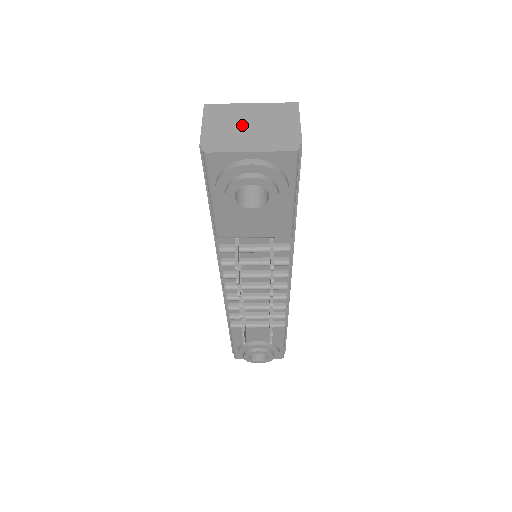
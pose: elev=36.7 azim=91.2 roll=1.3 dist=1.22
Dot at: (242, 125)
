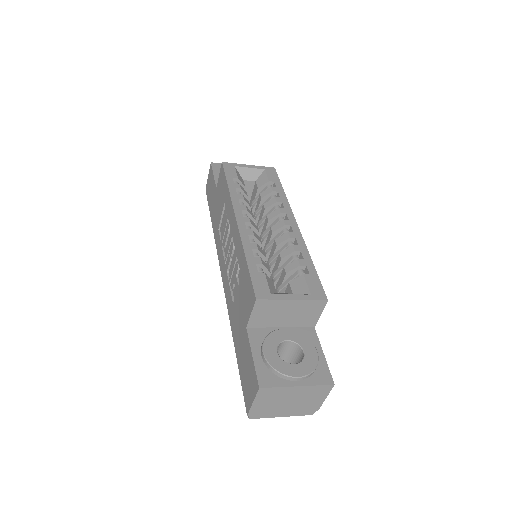
Dot at: (283, 402)
